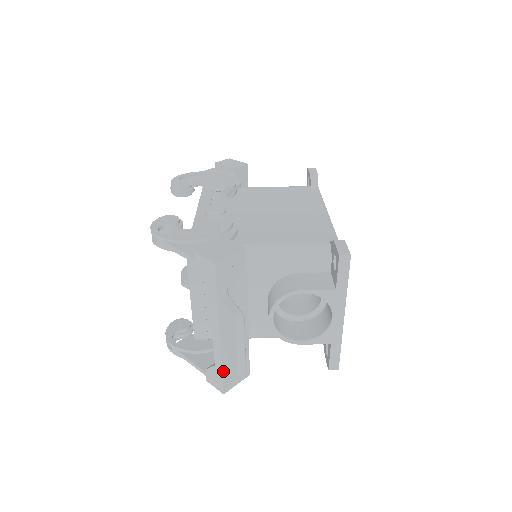
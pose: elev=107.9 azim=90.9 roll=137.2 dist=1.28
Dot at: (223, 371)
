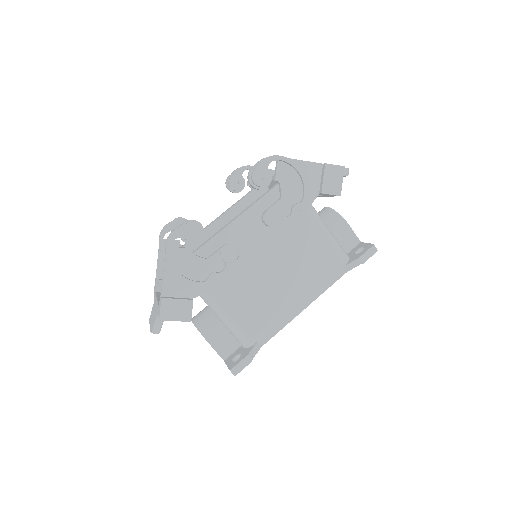
Dot at: occluded
